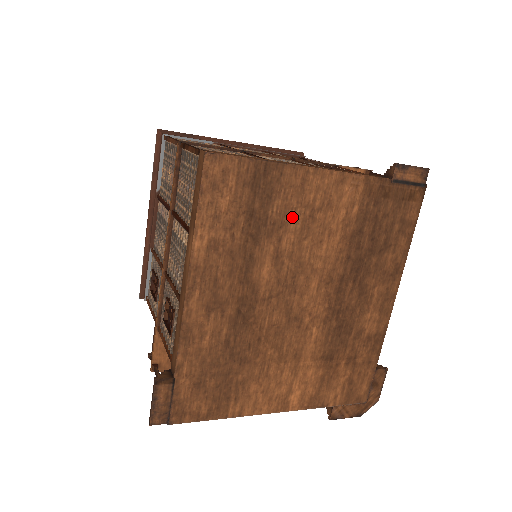
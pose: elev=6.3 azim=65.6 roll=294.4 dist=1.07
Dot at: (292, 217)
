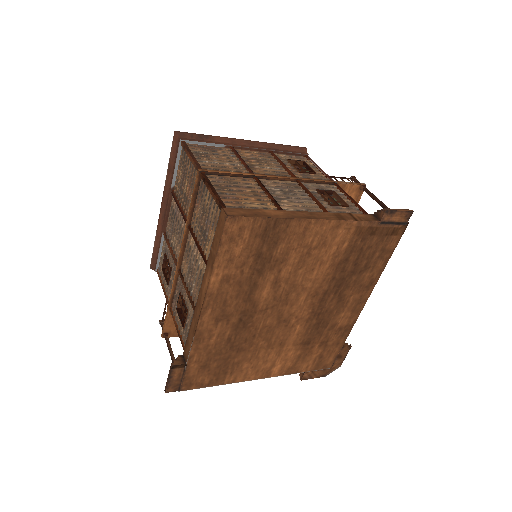
Dot at: (292, 255)
